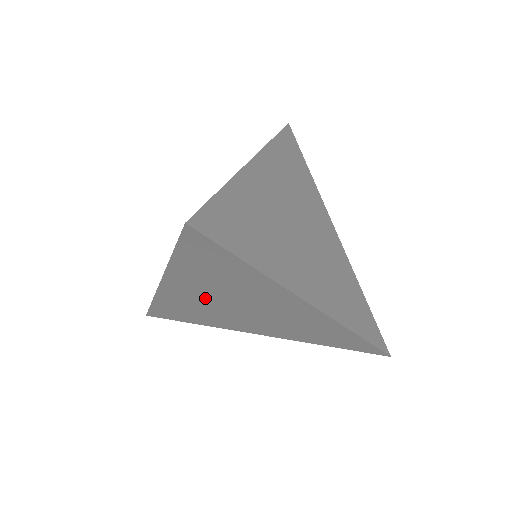
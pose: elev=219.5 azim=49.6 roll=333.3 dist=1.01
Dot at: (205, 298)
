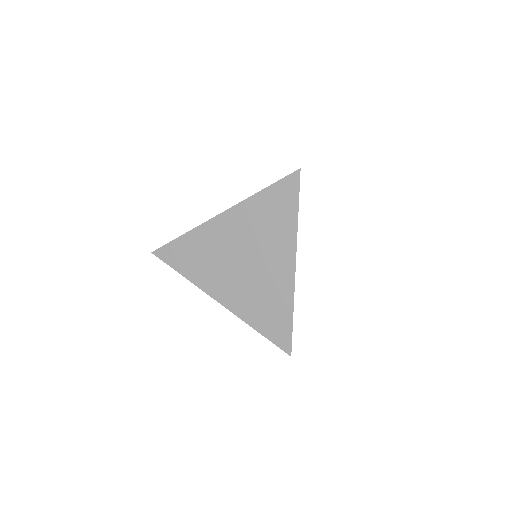
Dot at: (233, 239)
